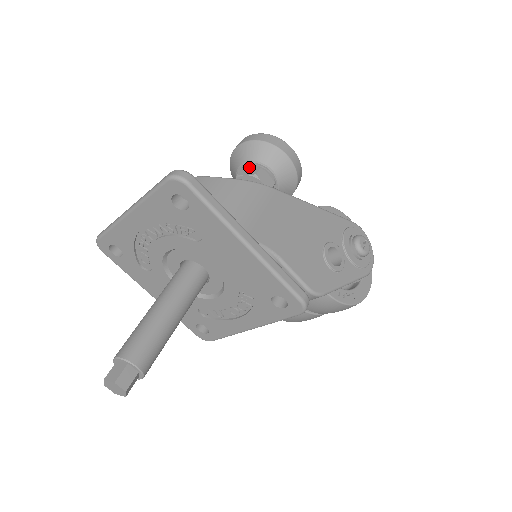
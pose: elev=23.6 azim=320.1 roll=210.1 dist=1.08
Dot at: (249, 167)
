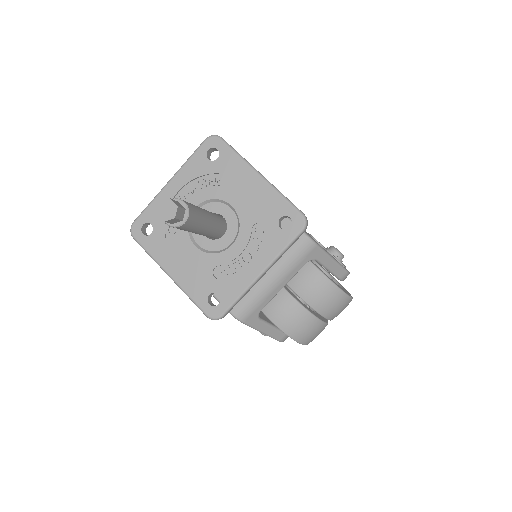
Dot at: occluded
